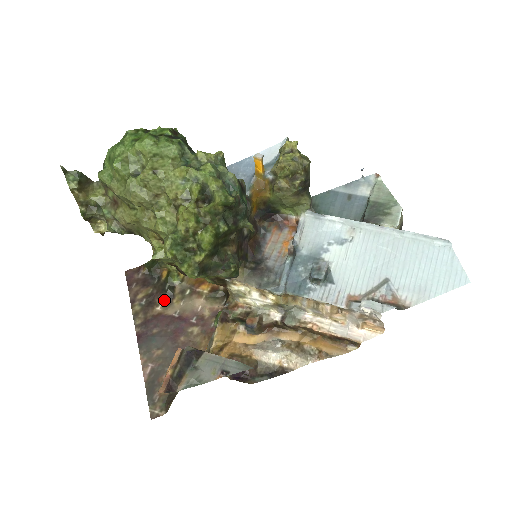
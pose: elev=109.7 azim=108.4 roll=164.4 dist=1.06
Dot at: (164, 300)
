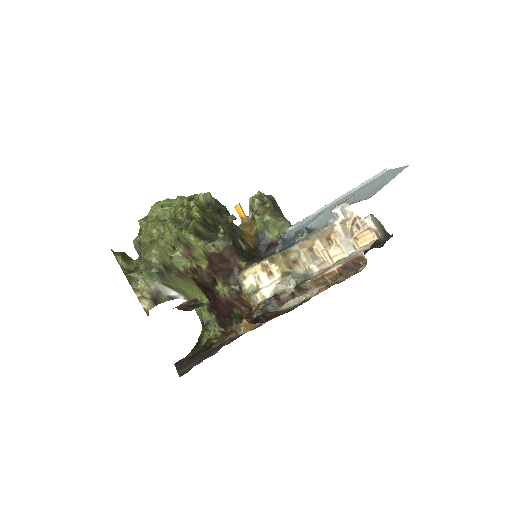
Dot at: (203, 351)
